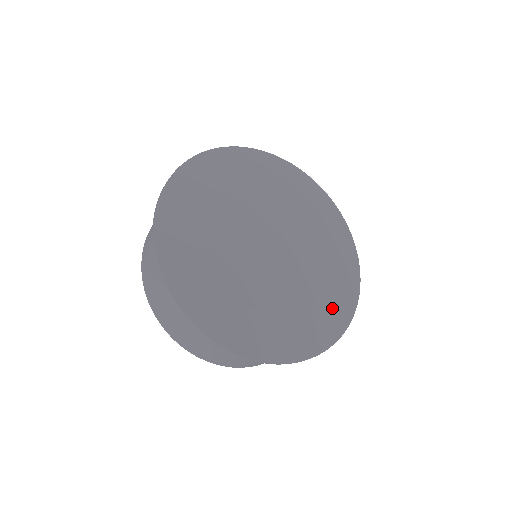
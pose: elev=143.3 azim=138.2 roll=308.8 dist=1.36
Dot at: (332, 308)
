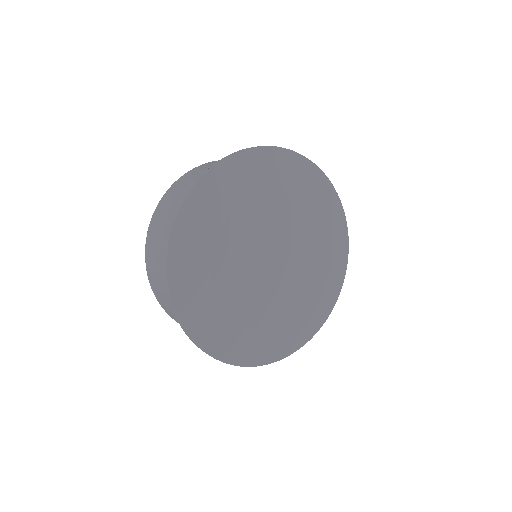
Dot at: (317, 307)
